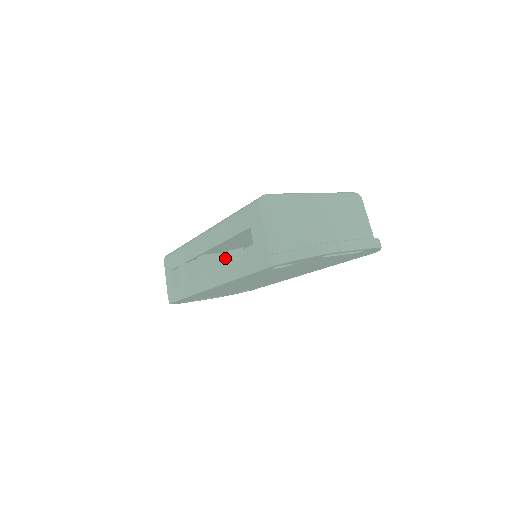
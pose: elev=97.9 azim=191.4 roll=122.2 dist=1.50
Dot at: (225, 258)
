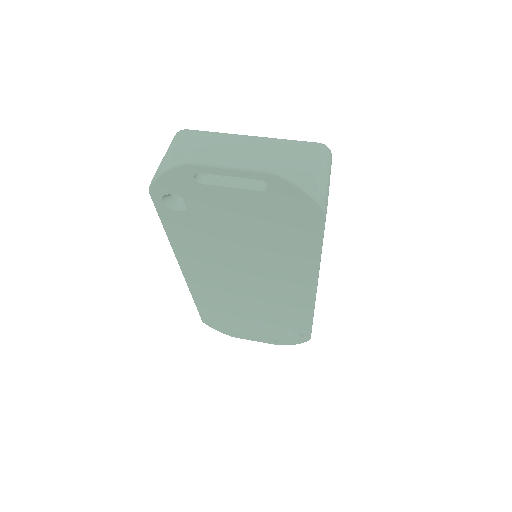
Dot at: occluded
